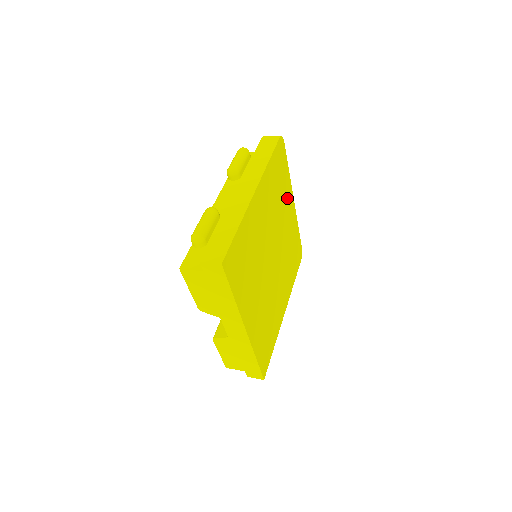
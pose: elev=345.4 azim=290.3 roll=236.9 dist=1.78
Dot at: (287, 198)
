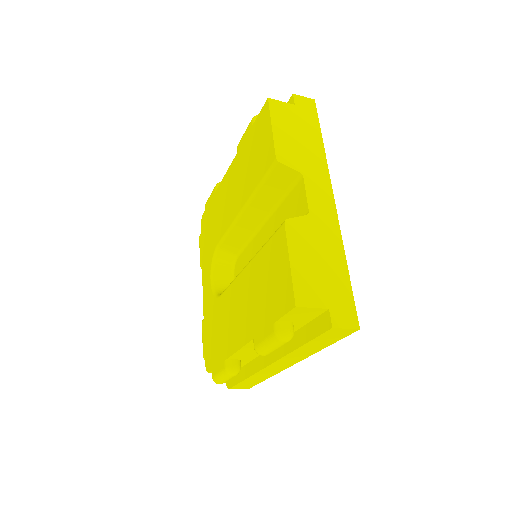
Dot at: occluded
